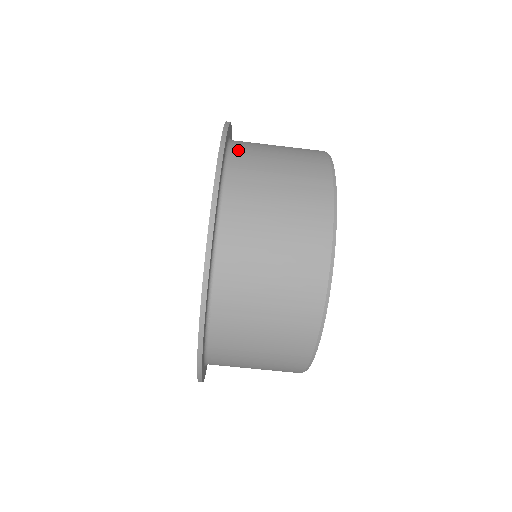
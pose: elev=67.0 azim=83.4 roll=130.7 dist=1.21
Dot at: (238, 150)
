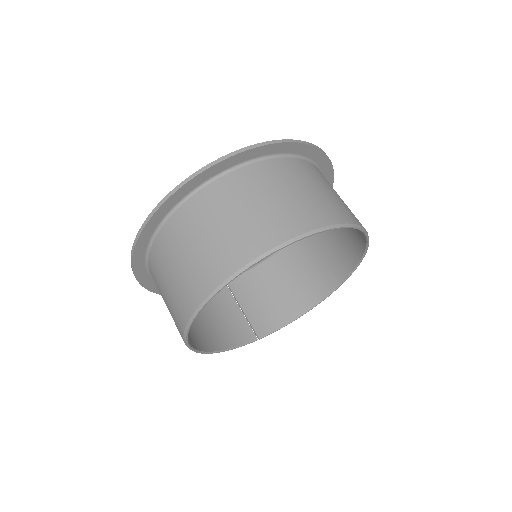
Dot at: (300, 241)
